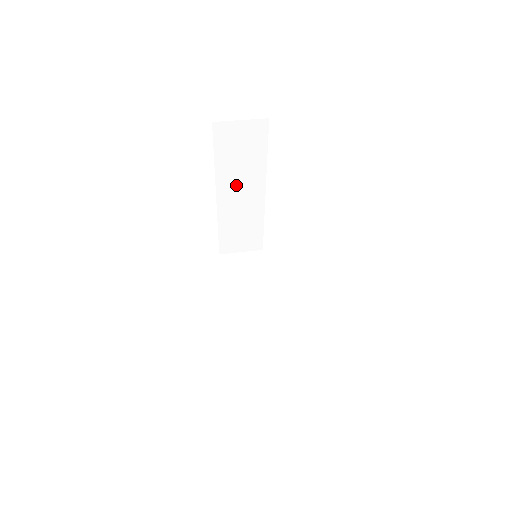
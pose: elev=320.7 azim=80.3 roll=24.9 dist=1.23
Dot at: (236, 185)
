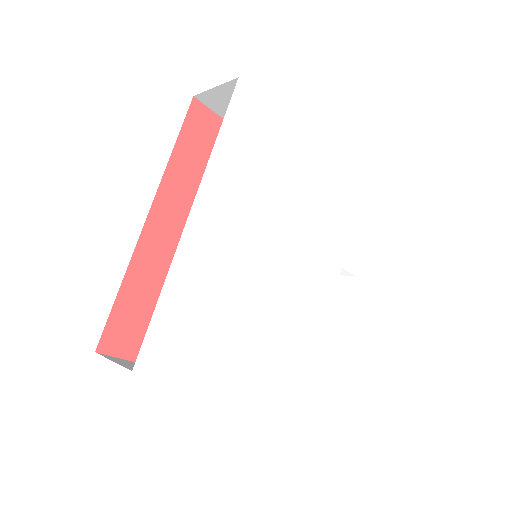
Dot at: occluded
